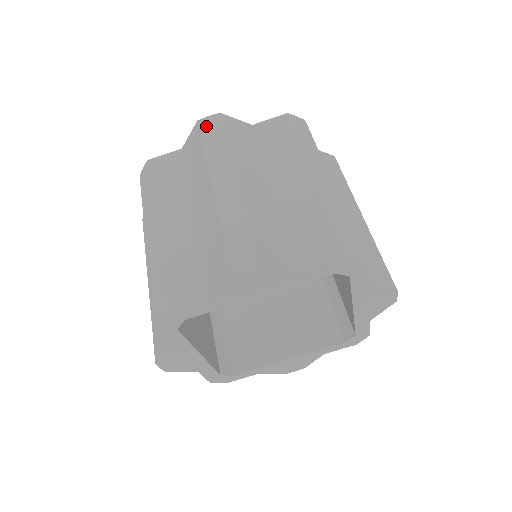
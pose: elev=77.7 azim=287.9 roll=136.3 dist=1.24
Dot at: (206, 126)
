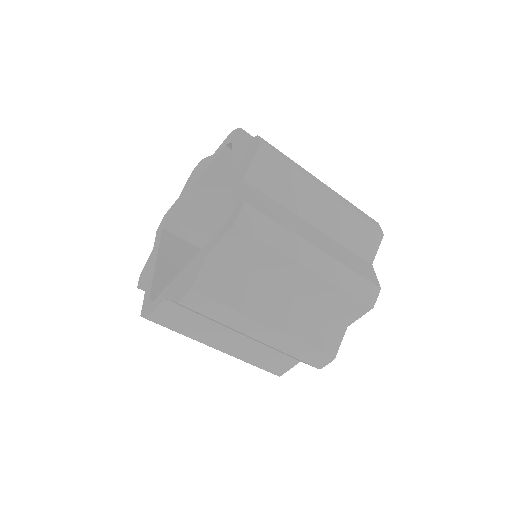
Dot at: (194, 305)
